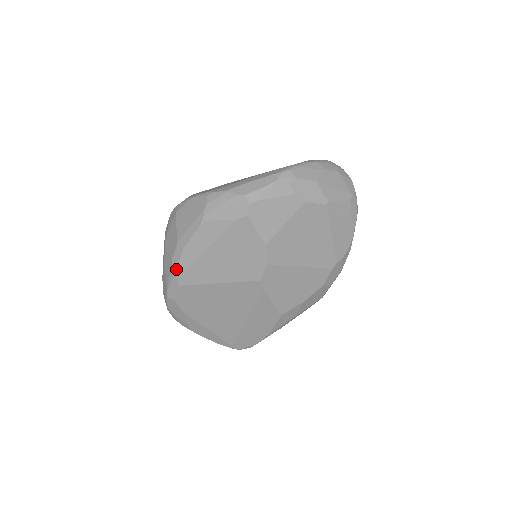
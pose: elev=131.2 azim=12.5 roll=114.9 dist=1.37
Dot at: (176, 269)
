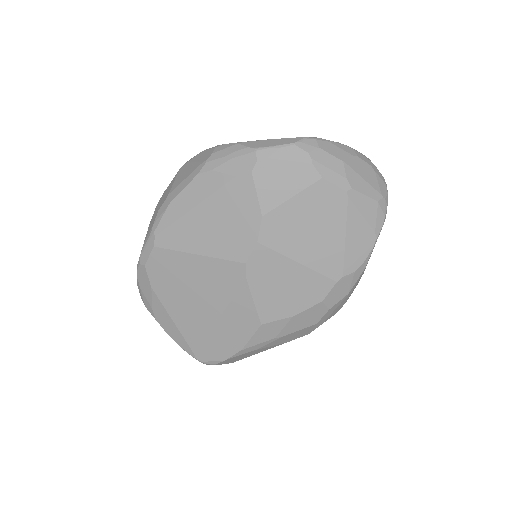
Dot at: (157, 224)
